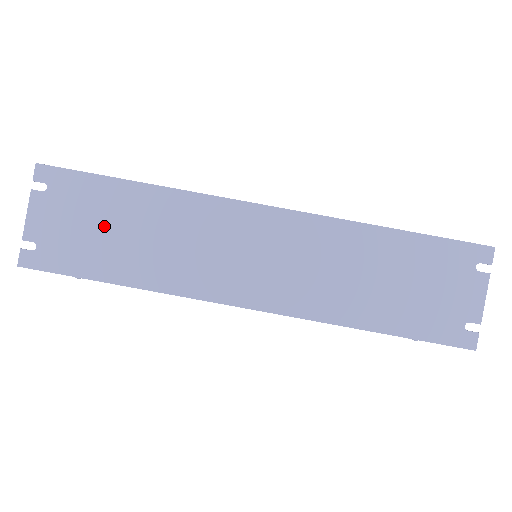
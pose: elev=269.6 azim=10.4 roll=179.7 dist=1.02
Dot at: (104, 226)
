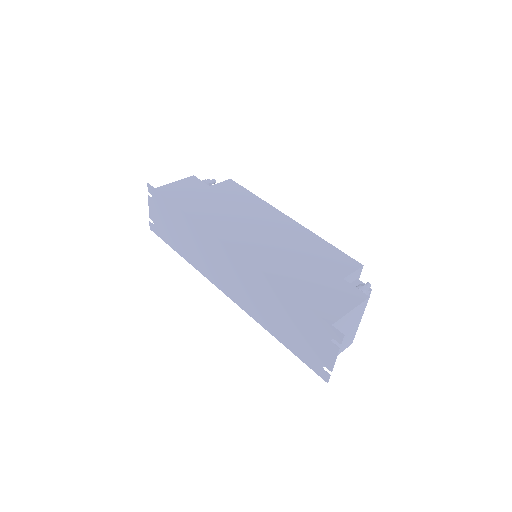
Dot at: (172, 225)
